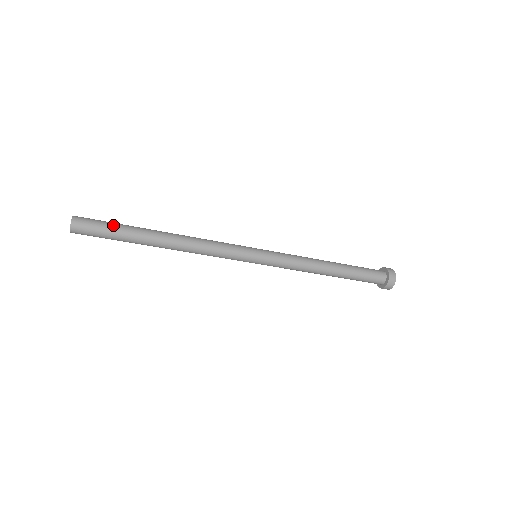
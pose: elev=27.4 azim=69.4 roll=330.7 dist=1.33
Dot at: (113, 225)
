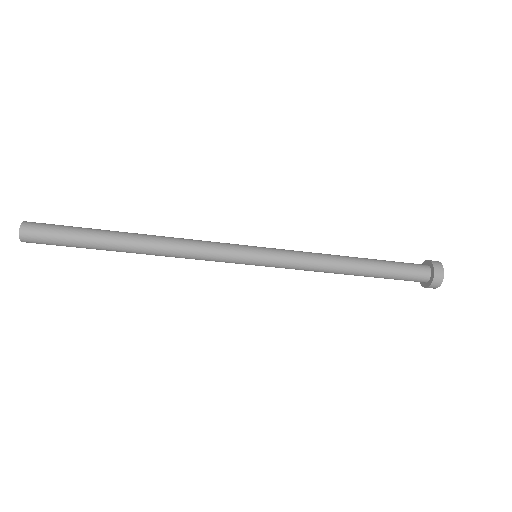
Dot at: occluded
